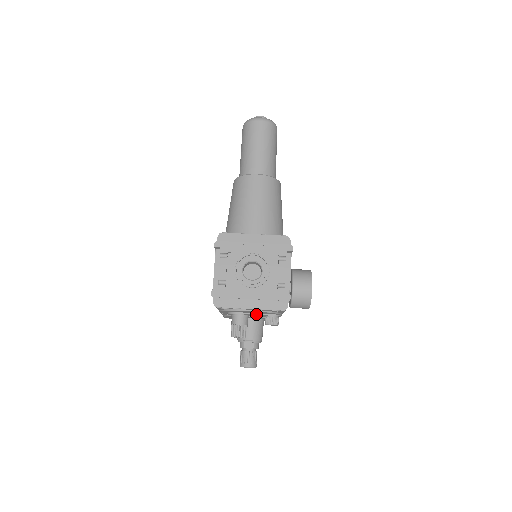
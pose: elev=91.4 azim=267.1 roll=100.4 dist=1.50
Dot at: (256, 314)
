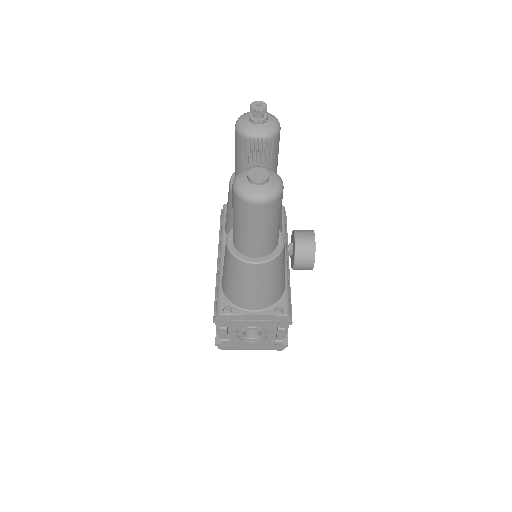
Dot at: occluded
